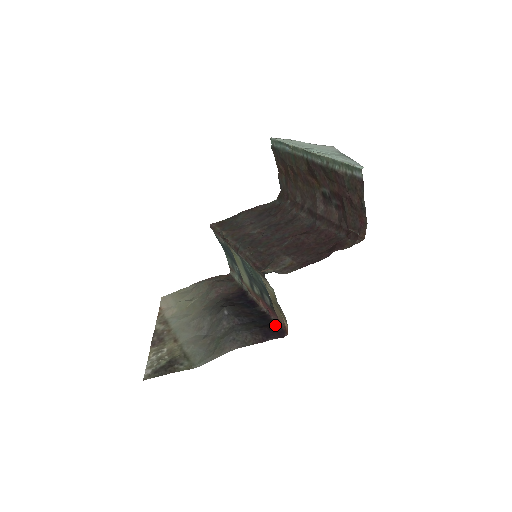
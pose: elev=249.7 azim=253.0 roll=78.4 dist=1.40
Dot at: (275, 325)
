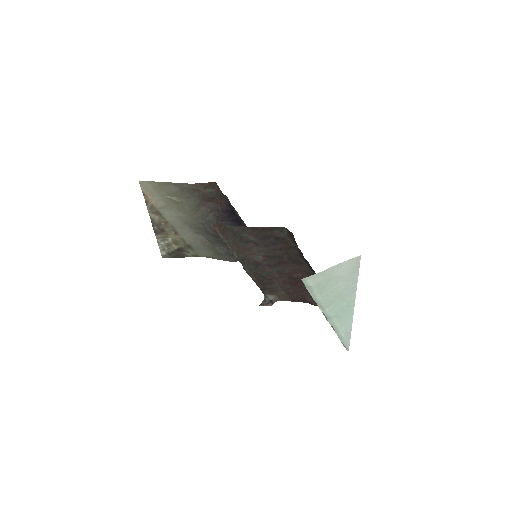
Dot at: occluded
